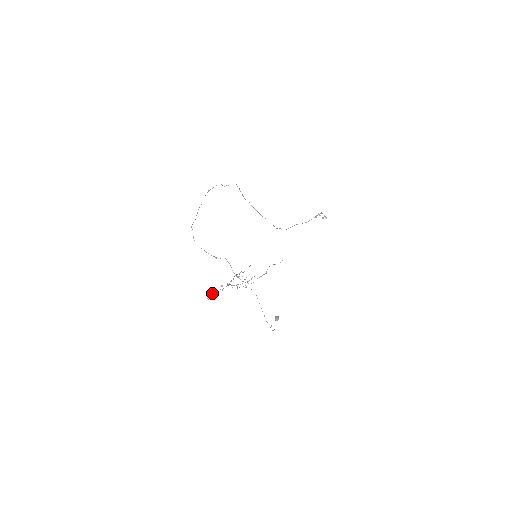
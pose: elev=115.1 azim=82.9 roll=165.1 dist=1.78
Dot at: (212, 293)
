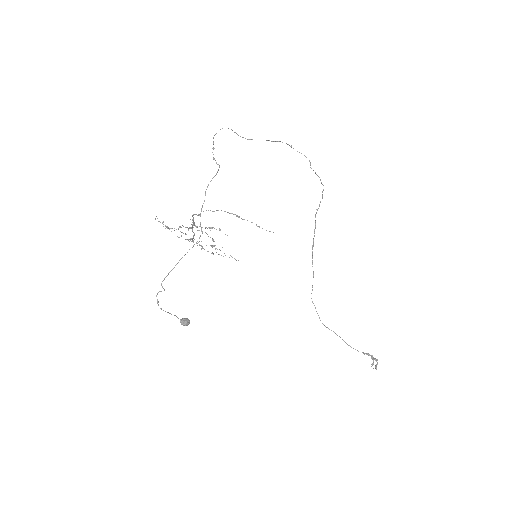
Dot at: occluded
